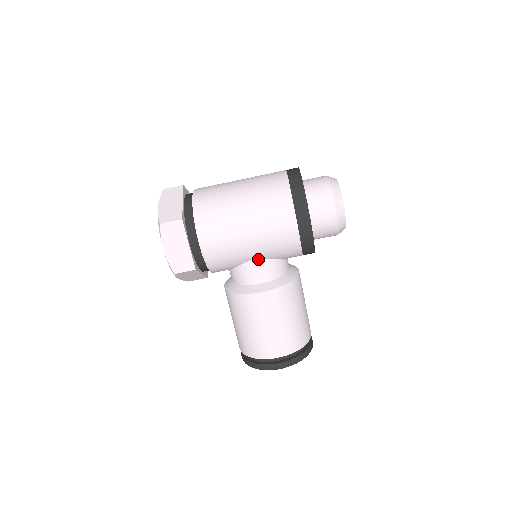
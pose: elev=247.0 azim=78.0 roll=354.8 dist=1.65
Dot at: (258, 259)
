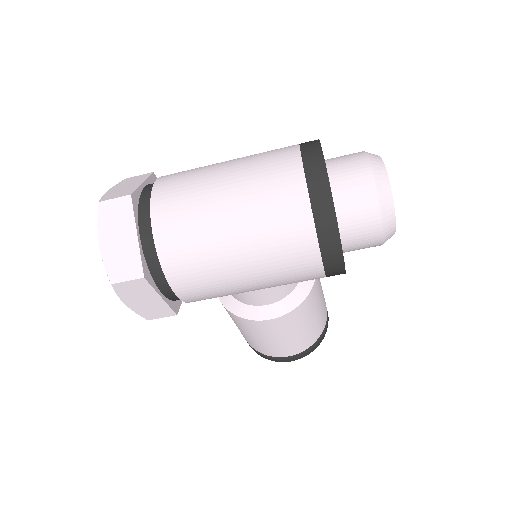
Dot at: occluded
